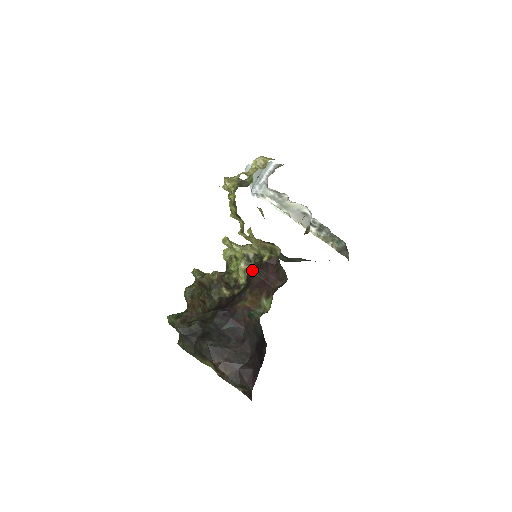
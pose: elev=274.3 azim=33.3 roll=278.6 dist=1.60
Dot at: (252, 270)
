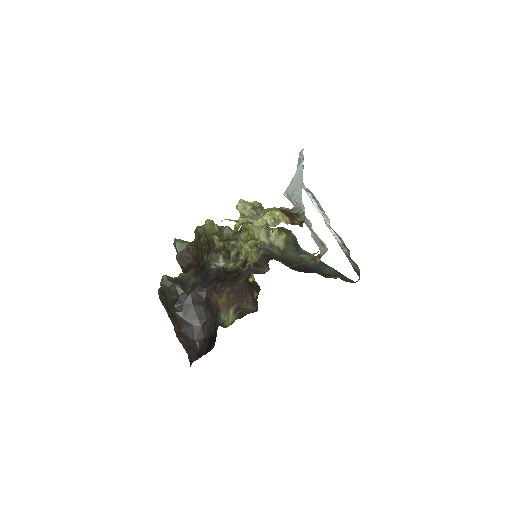
Dot at: occluded
